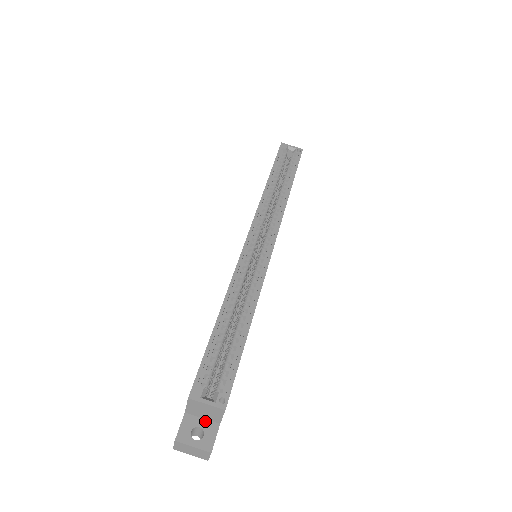
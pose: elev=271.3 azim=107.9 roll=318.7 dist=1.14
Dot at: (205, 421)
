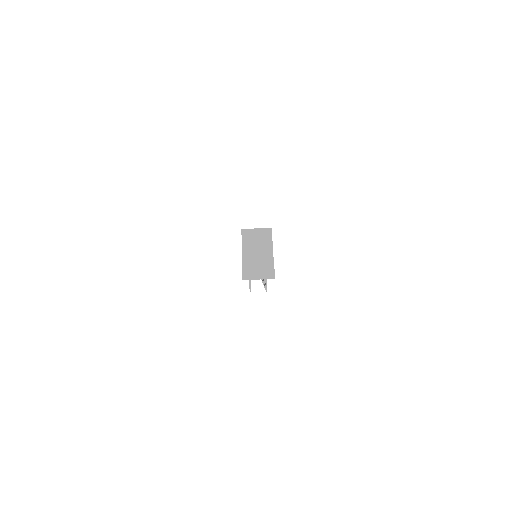
Dot at: occluded
